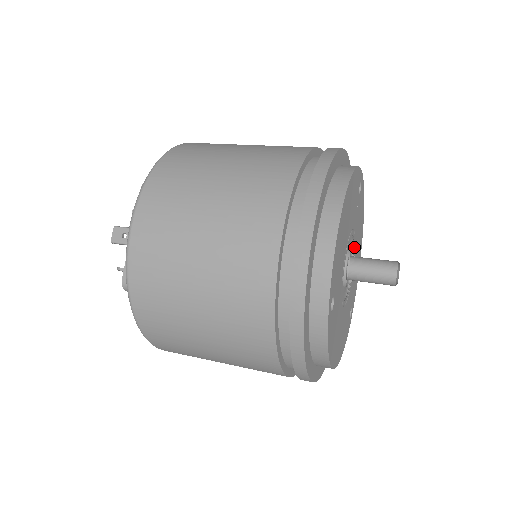
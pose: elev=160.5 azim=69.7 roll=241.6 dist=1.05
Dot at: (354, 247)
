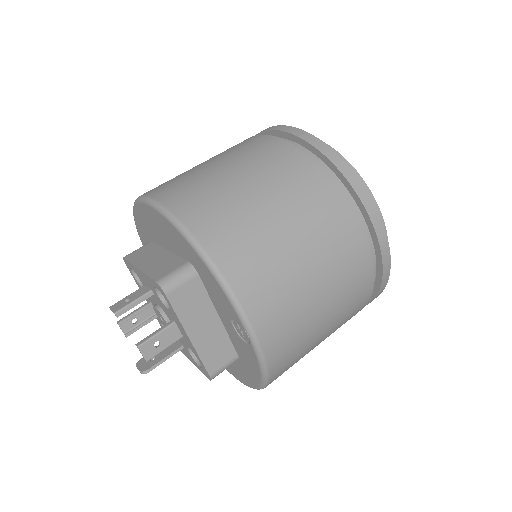
Dot at: occluded
